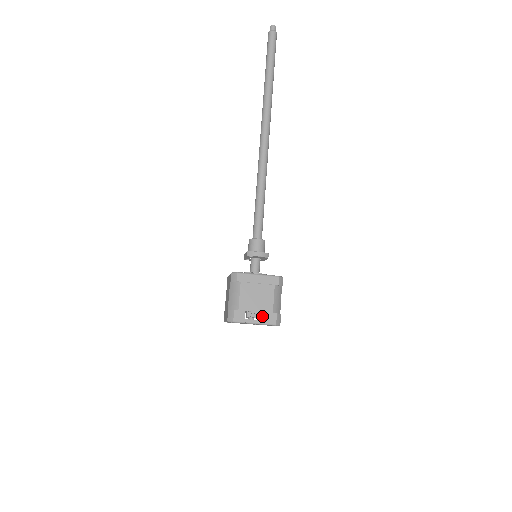
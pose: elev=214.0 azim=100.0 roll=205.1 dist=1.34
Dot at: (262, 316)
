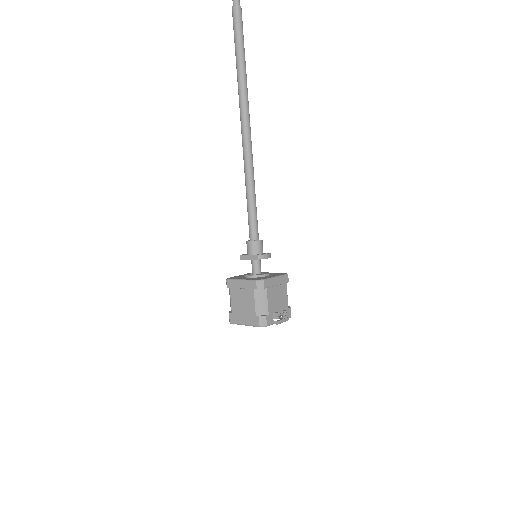
Dot at: (283, 313)
